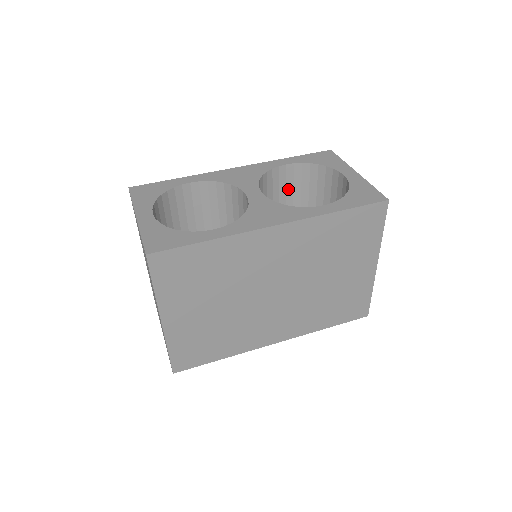
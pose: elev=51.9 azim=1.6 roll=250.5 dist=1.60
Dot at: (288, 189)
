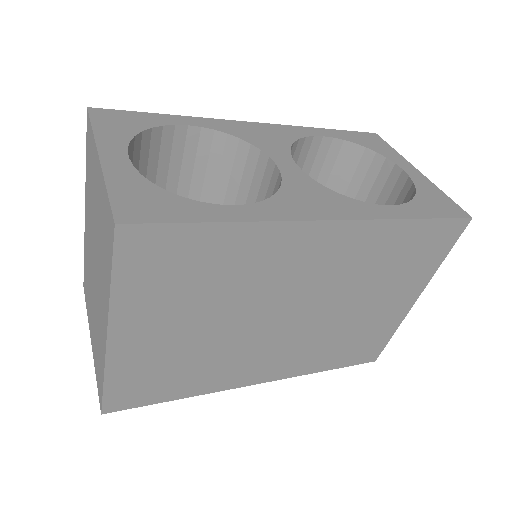
Dot at: (313, 172)
